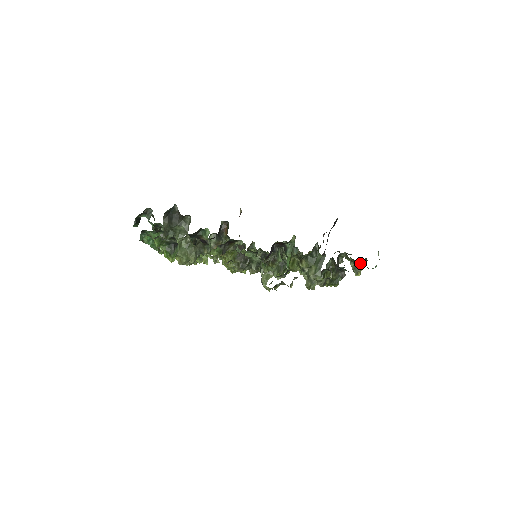
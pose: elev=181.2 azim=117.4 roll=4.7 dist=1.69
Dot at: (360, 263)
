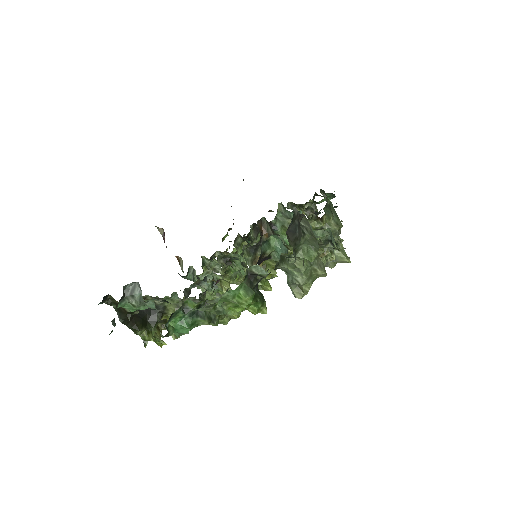
Dot at: occluded
